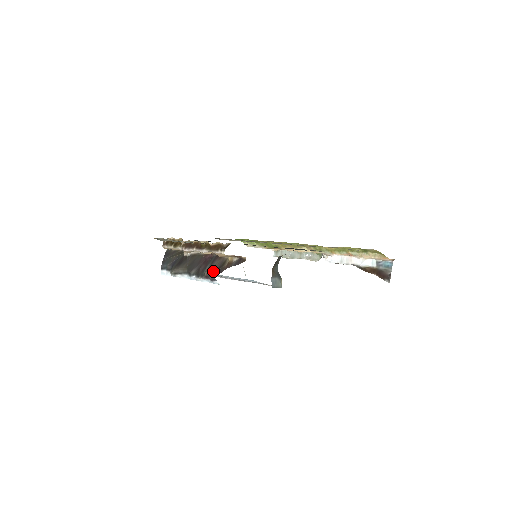
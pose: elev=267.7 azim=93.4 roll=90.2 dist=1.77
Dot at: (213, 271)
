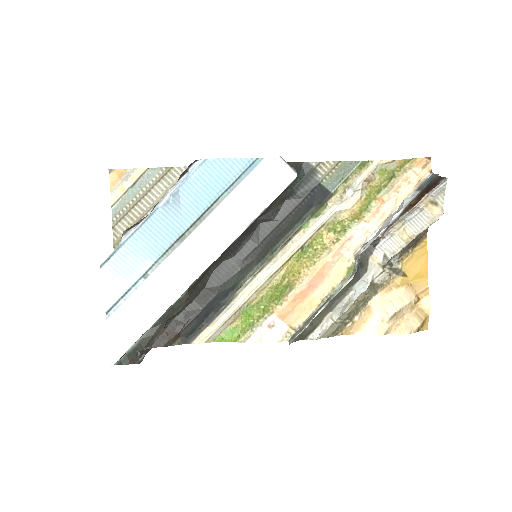
Dot at: occluded
